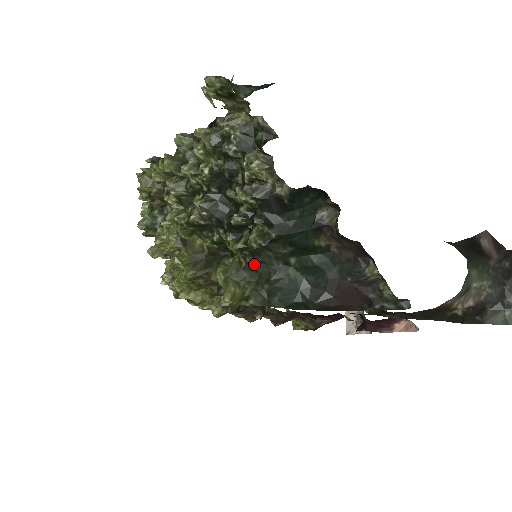
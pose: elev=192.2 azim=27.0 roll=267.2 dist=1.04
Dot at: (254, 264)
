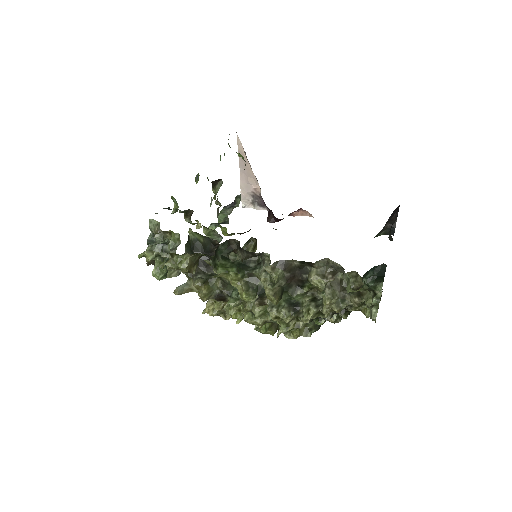
Dot at: occluded
